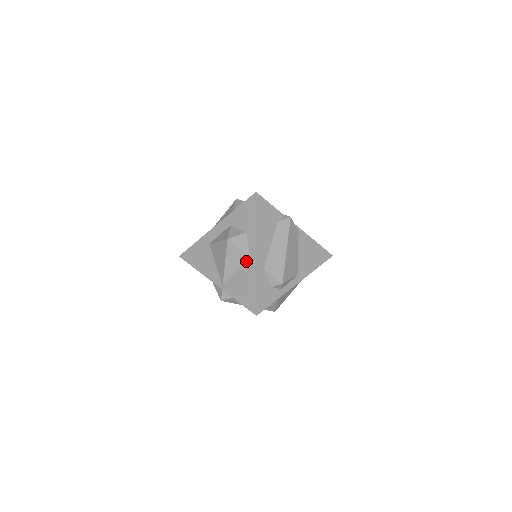
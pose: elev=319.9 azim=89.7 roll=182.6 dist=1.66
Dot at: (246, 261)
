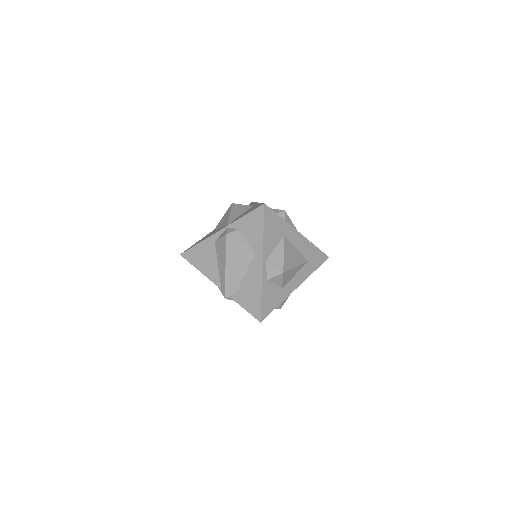
Dot at: (249, 208)
